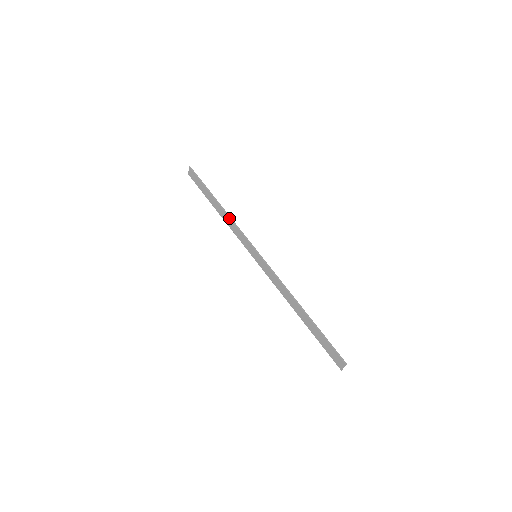
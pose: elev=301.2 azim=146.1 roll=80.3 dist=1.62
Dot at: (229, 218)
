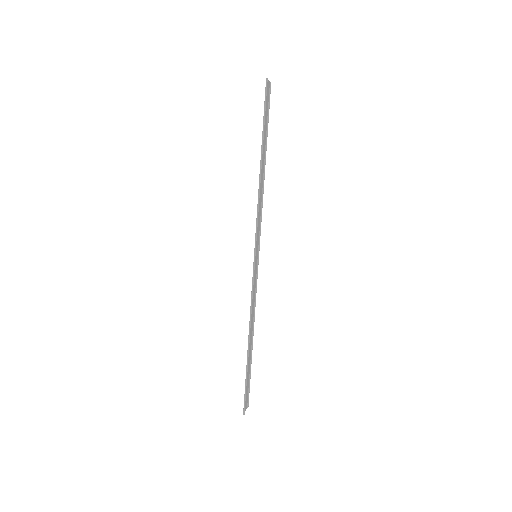
Dot at: (258, 193)
